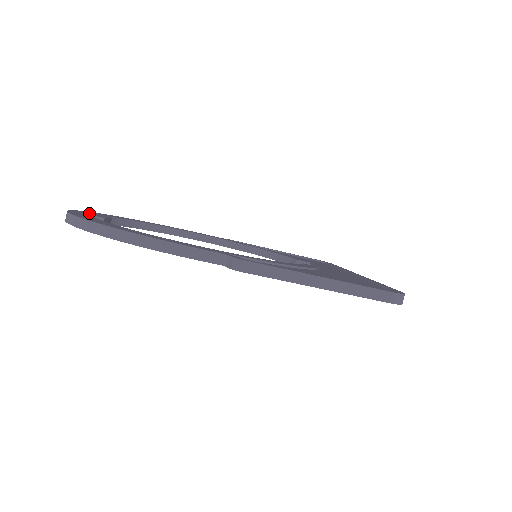
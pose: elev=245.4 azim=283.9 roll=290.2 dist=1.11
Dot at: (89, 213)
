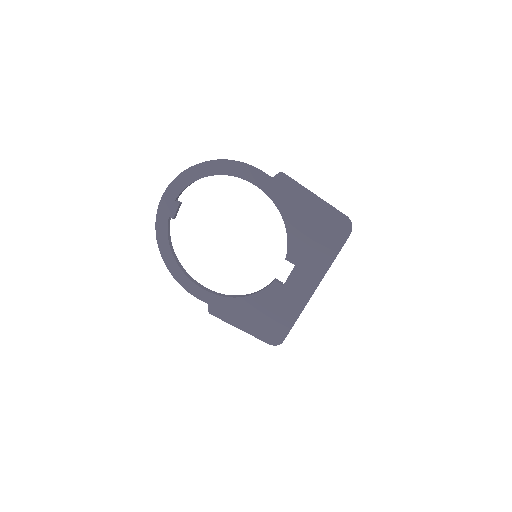
Dot at: occluded
